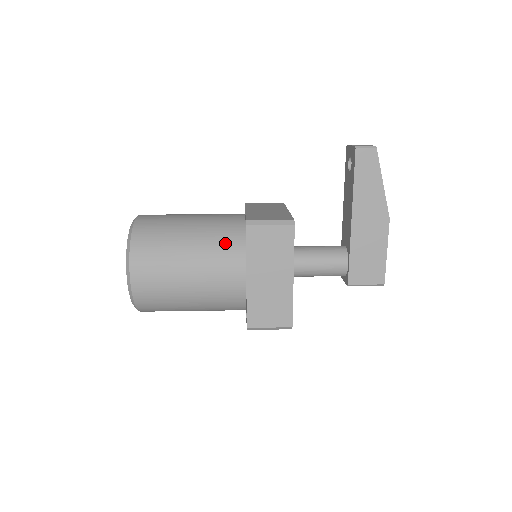
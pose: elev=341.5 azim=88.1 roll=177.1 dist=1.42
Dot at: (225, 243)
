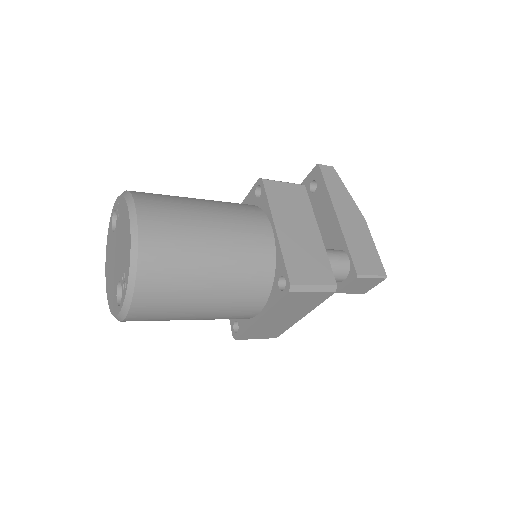
Dot at: (239, 205)
